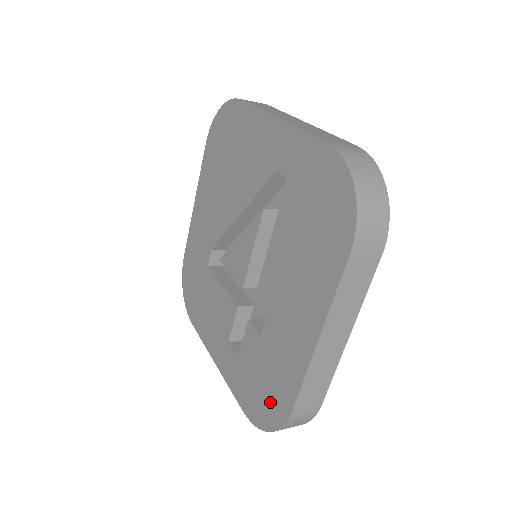
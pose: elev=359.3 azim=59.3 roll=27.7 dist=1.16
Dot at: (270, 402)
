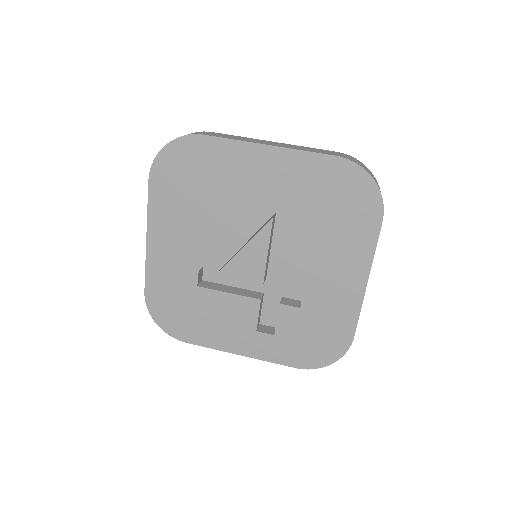
Dot at: (328, 344)
